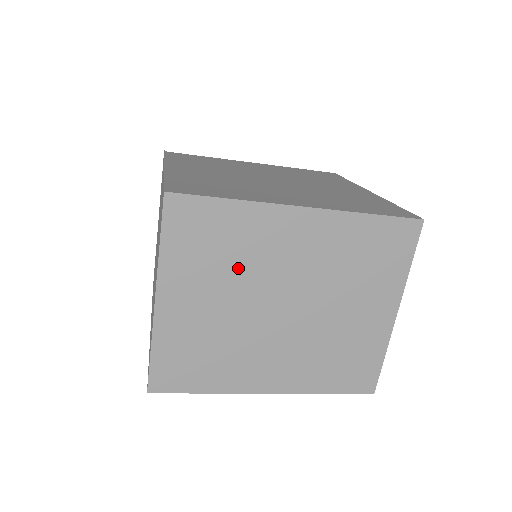
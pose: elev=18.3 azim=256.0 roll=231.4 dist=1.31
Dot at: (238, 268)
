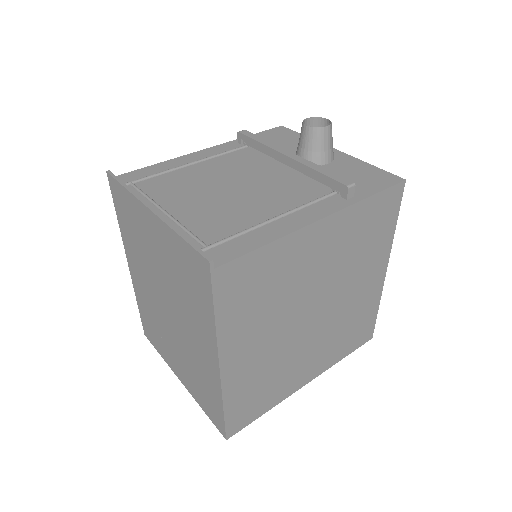
Dot at: occluded
